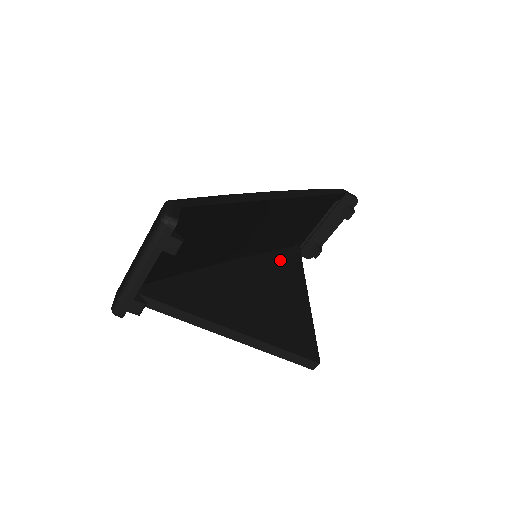
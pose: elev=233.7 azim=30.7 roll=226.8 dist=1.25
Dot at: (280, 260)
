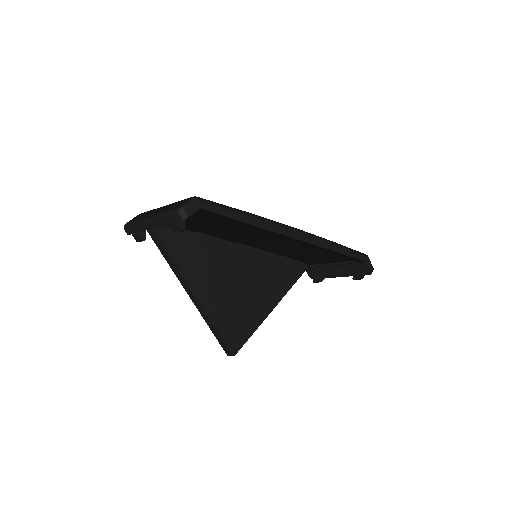
Dot at: (282, 266)
